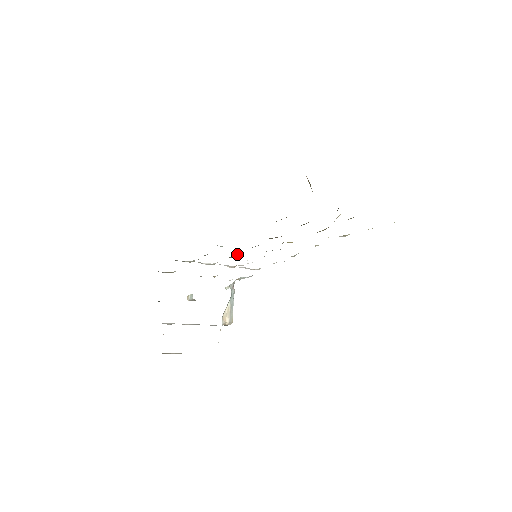
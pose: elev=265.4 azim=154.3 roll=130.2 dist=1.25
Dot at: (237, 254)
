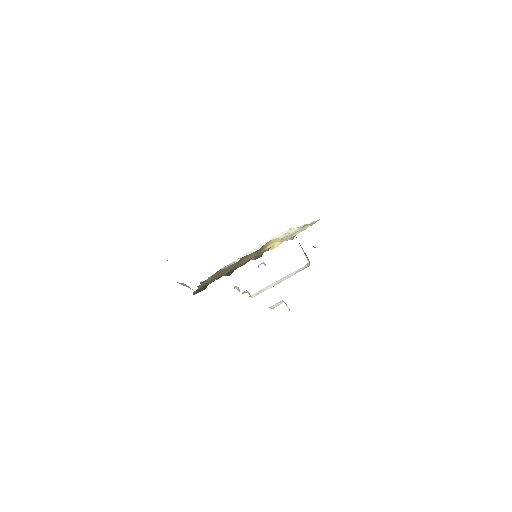
Dot at: occluded
